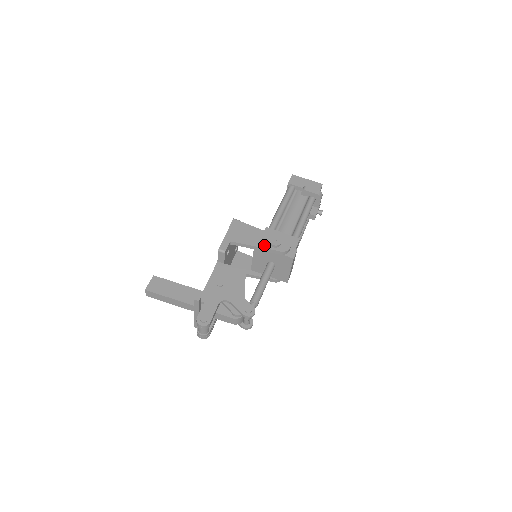
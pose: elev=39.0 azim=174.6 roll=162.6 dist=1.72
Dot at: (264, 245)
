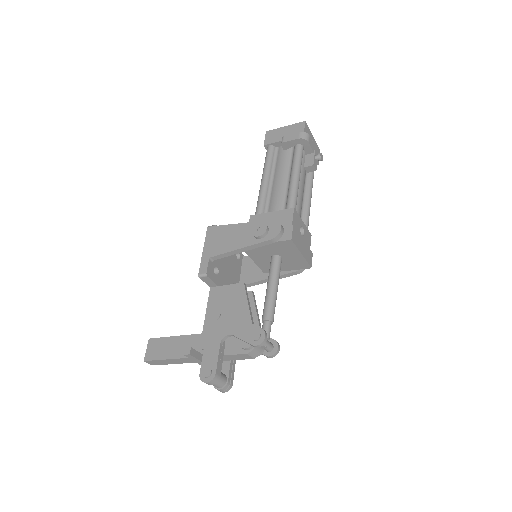
Dot at: (248, 242)
